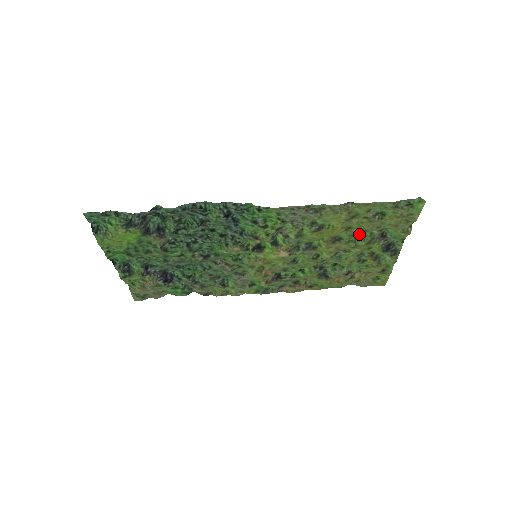
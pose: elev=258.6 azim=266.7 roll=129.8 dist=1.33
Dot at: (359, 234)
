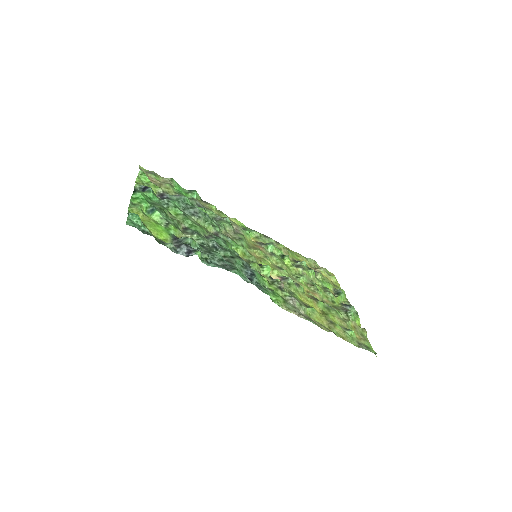
Dot at: (332, 308)
